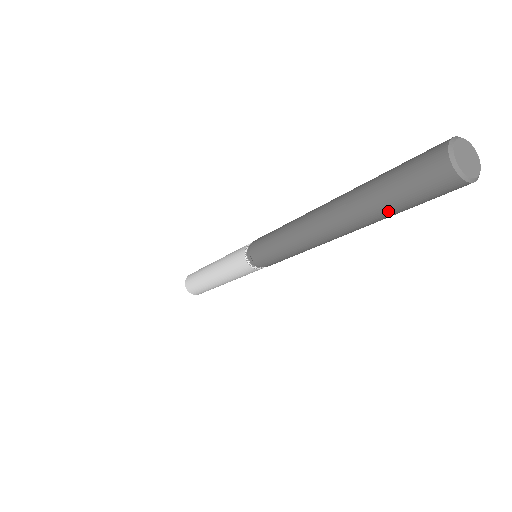
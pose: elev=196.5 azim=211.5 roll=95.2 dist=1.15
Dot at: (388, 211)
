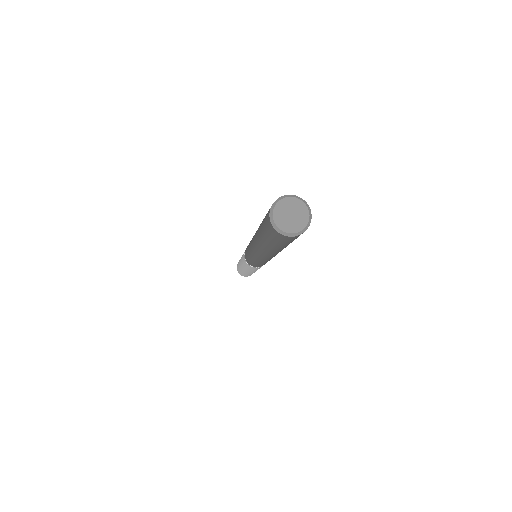
Dot at: occluded
